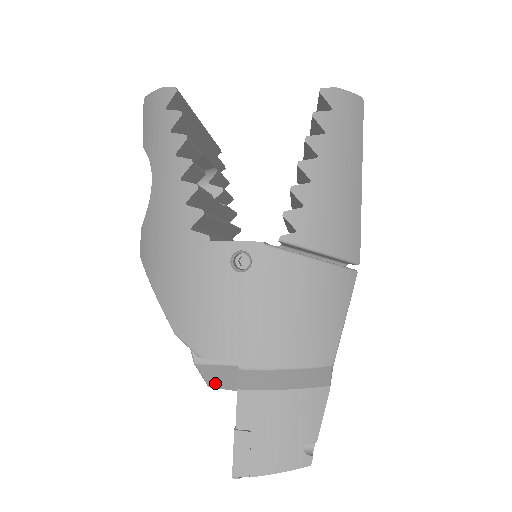
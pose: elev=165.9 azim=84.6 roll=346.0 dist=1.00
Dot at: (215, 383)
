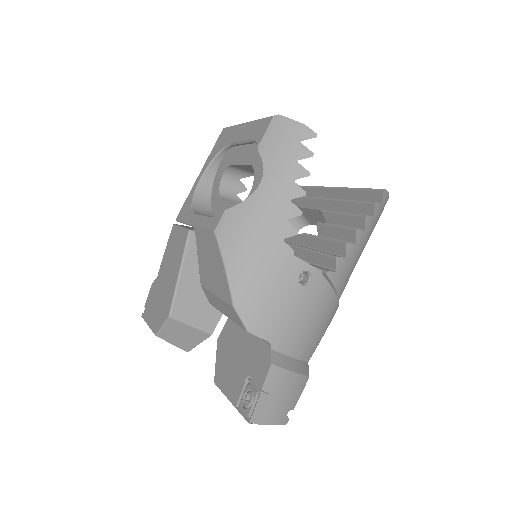
Dot at: (166, 335)
